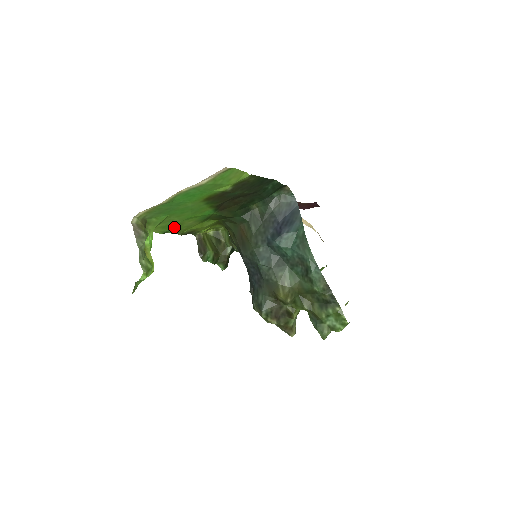
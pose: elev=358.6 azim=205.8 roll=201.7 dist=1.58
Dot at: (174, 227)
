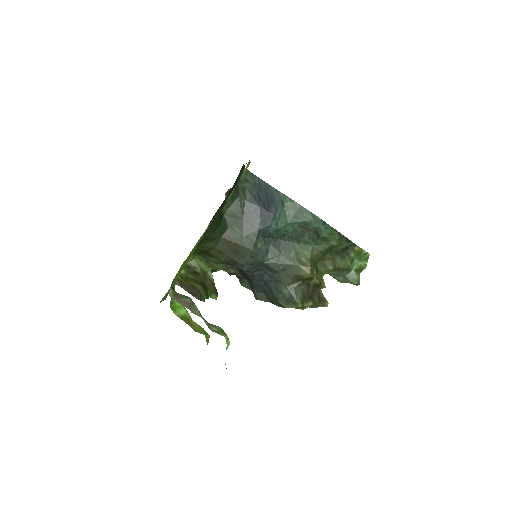
Dot at: occluded
